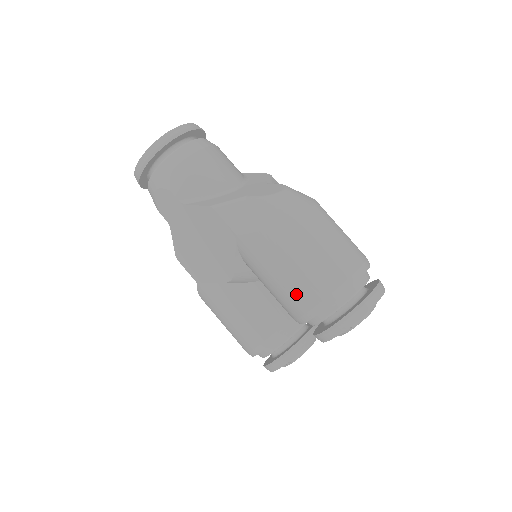
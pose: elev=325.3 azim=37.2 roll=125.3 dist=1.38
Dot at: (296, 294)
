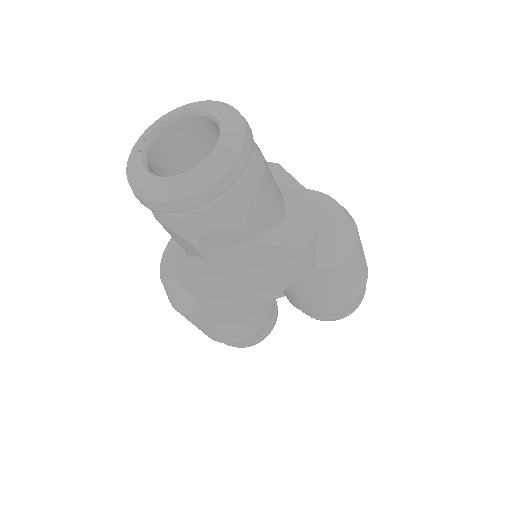
Dot at: (340, 302)
